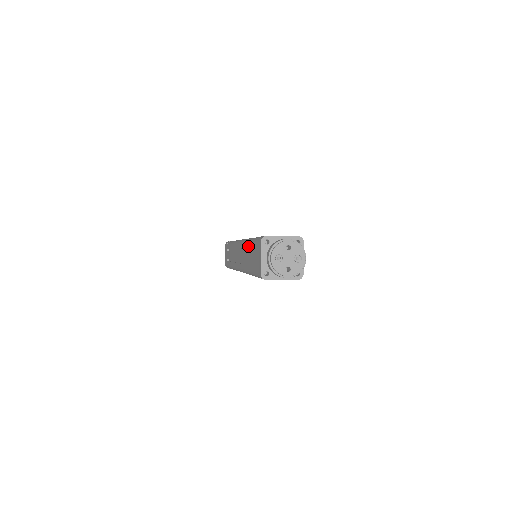
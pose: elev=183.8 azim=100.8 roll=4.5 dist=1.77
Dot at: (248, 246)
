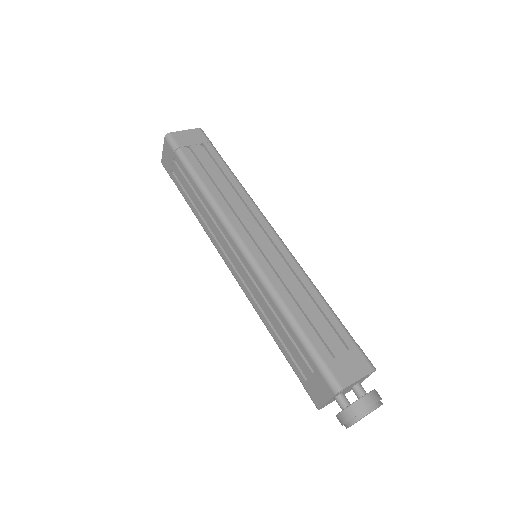
Dot at: (280, 317)
